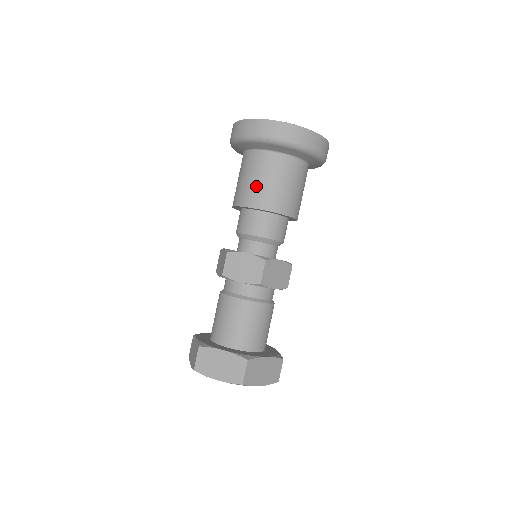
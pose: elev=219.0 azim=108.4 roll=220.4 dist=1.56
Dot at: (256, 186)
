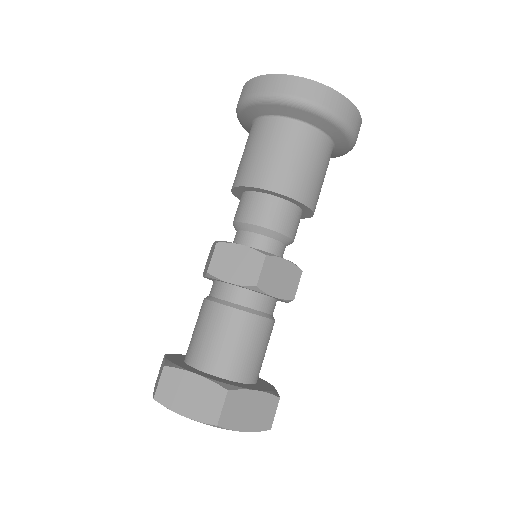
Dot at: (262, 160)
